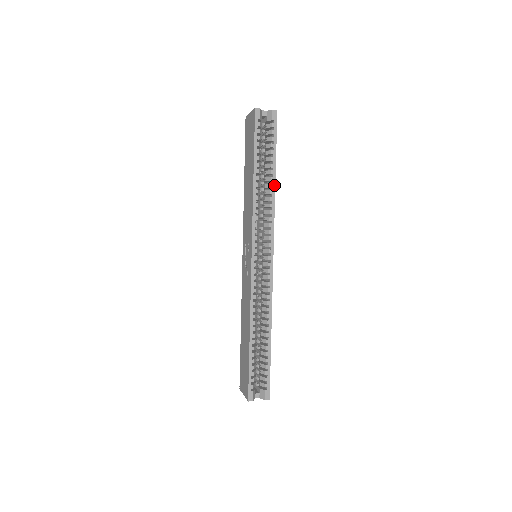
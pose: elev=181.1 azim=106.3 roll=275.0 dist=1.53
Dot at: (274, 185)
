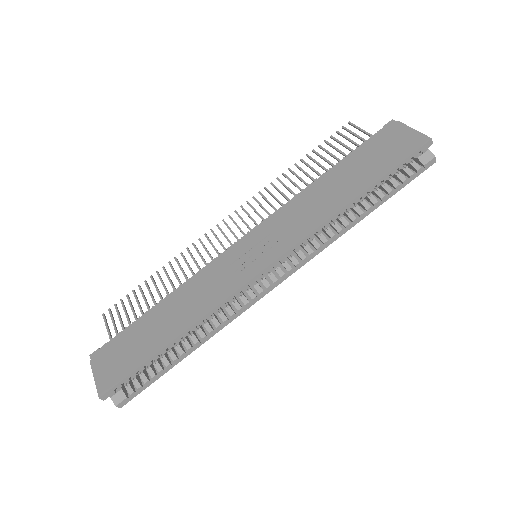
Dot at: (357, 222)
